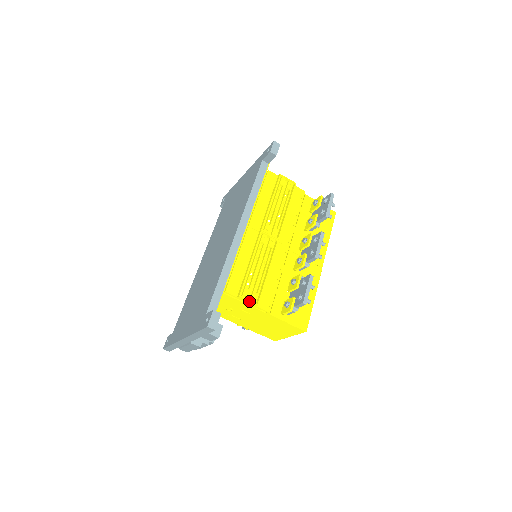
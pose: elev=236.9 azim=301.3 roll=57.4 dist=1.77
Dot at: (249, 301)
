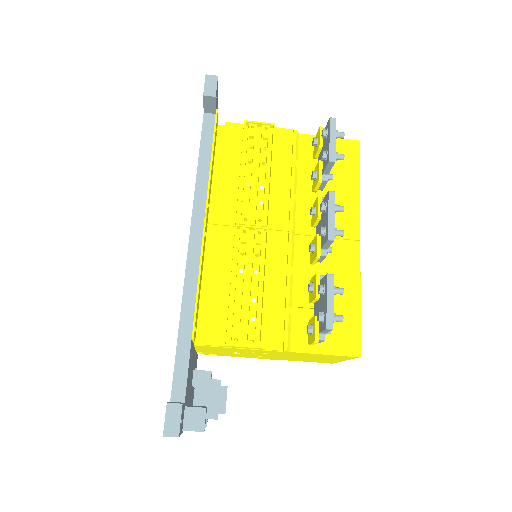
Dot at: (244, 347)
